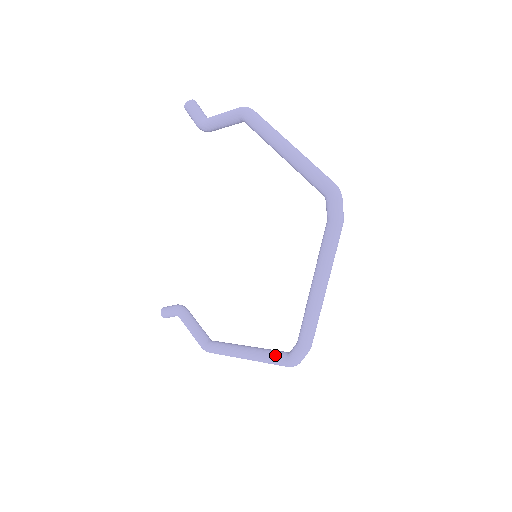
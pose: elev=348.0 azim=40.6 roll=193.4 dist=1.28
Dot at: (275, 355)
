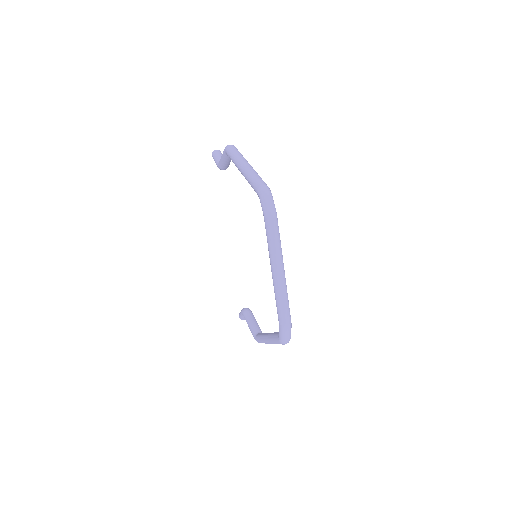
Dot at: (275, 335)
